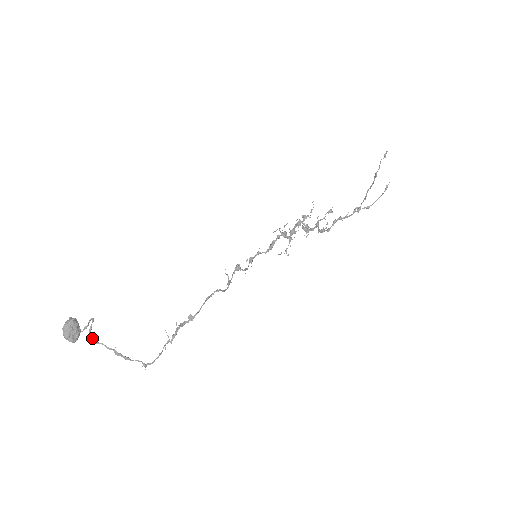
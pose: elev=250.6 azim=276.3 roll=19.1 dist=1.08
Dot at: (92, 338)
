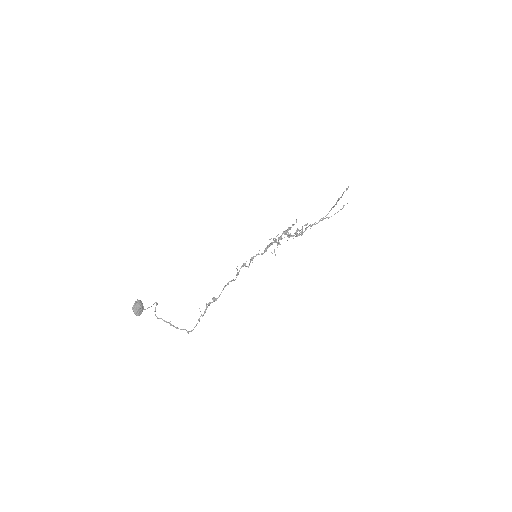
Dot at: occluded
